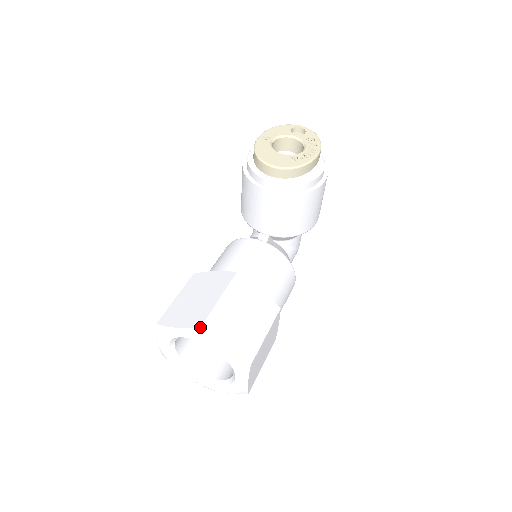
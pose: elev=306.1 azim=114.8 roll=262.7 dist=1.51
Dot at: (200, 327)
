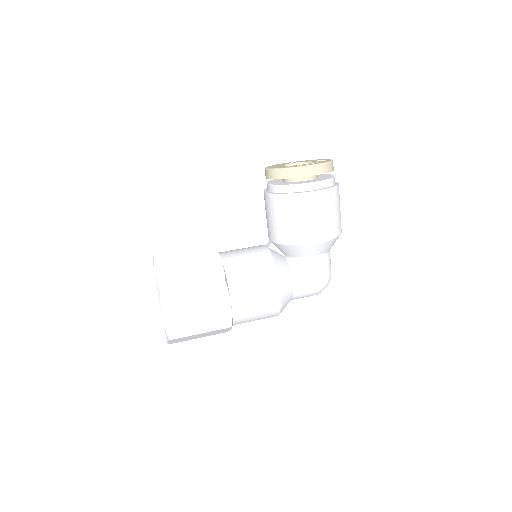
Dot at: (154, 255)
